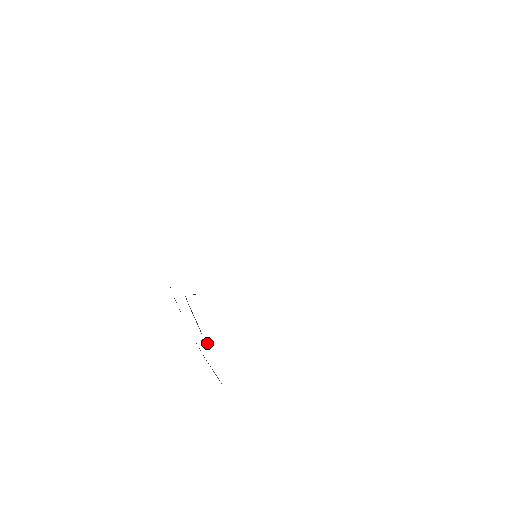
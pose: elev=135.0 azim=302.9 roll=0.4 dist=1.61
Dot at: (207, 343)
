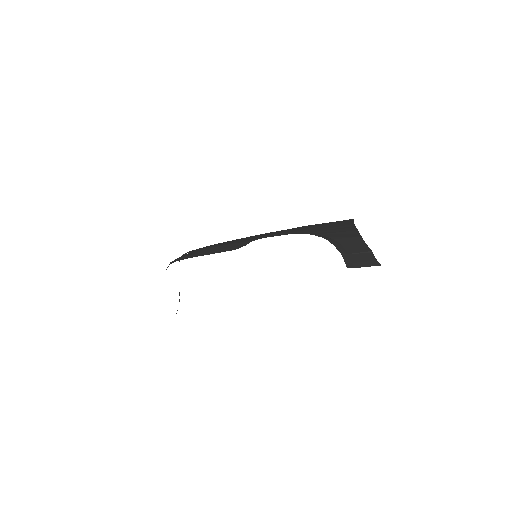
Dot at: occluded
